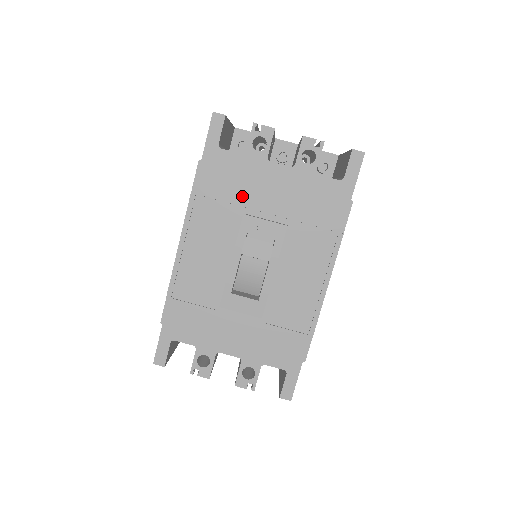
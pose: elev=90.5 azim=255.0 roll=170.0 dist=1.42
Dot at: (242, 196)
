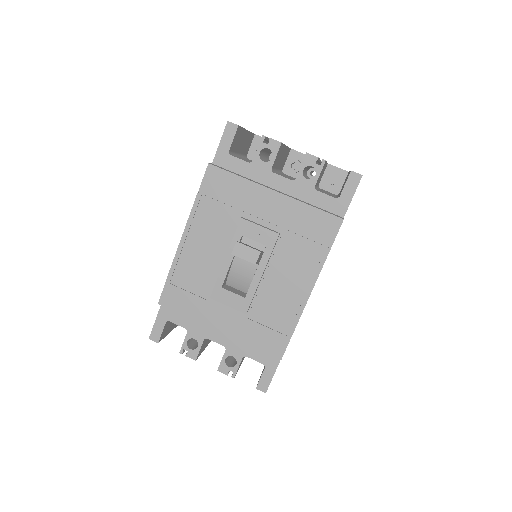
Dot at: (243, 201)
